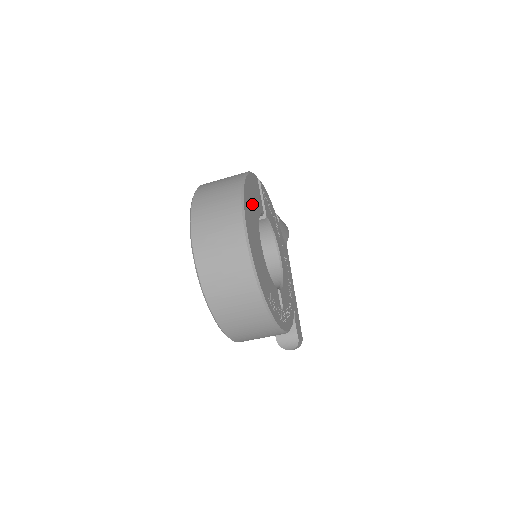
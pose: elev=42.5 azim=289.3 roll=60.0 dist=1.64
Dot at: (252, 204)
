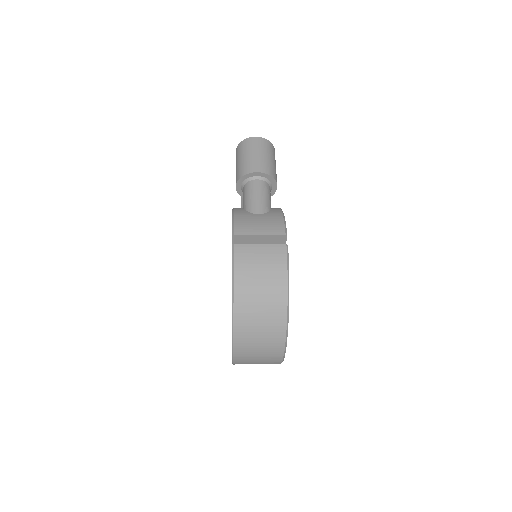
Dot at: occluded
